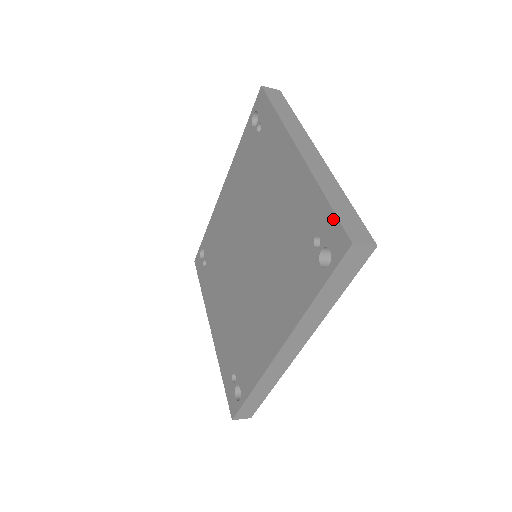
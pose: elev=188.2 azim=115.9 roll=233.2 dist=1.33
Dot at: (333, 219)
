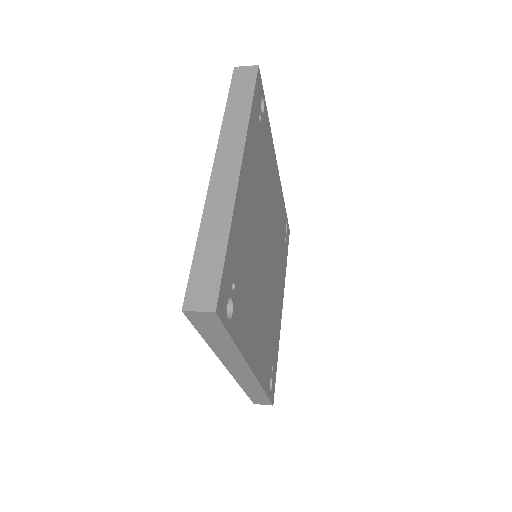
Dot at: (192, 272)
